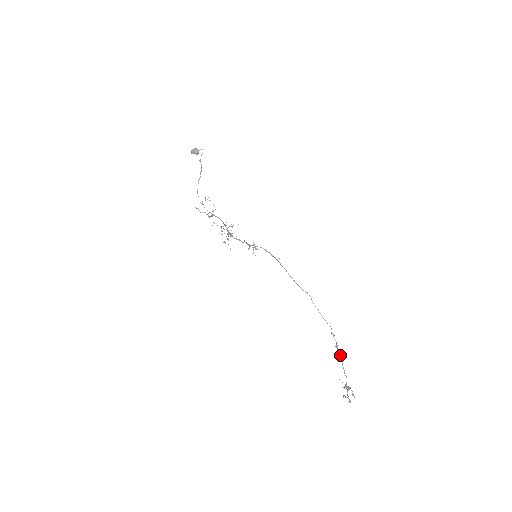
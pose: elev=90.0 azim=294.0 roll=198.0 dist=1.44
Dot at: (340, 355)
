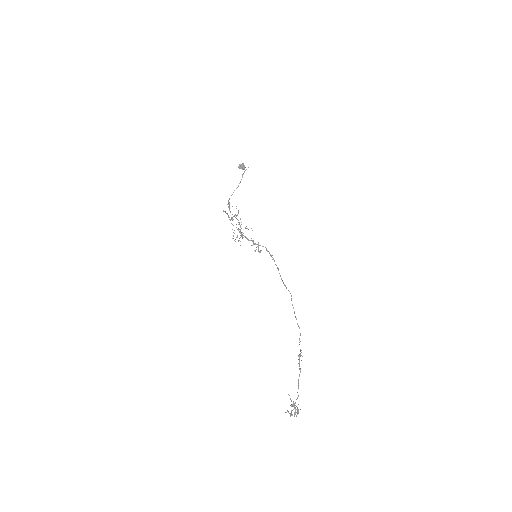
Dot at: occluded
